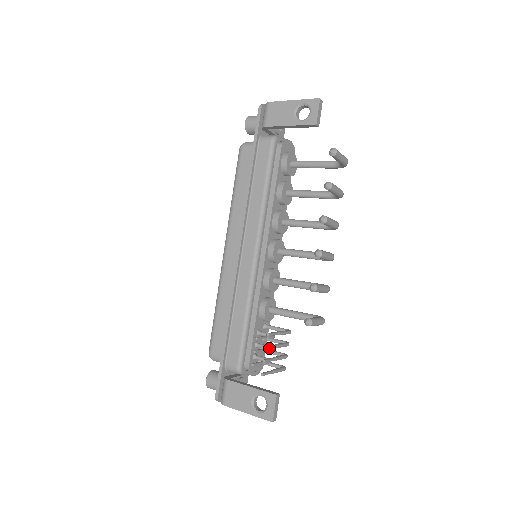
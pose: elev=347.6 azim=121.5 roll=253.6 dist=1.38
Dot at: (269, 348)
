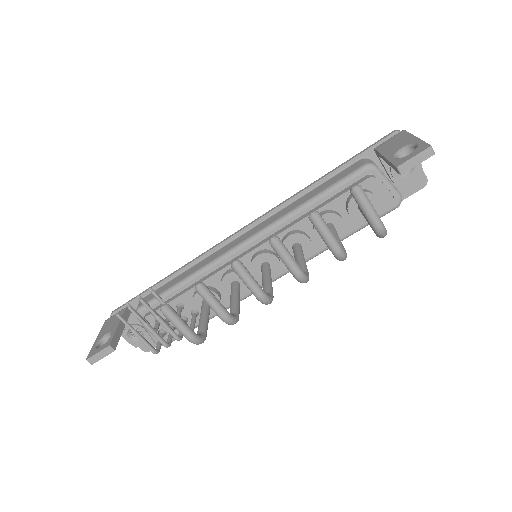
Dot at: (144, 305)
